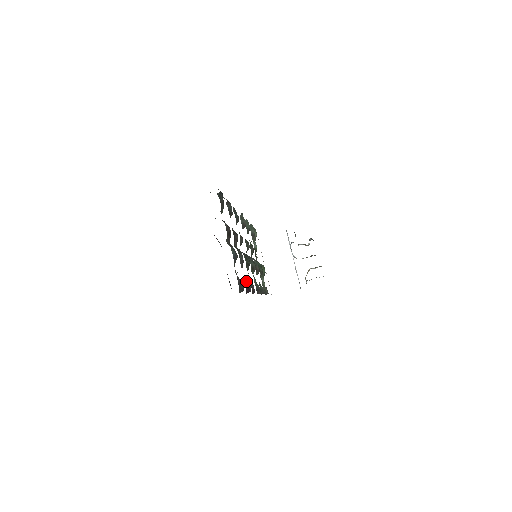
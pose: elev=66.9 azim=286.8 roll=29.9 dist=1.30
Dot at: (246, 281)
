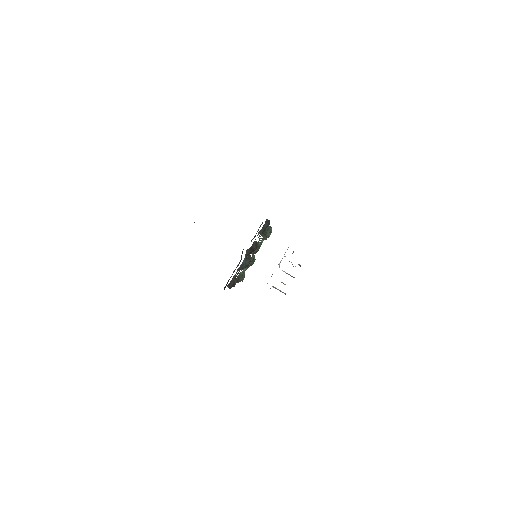
Dot at: (236, 278)
